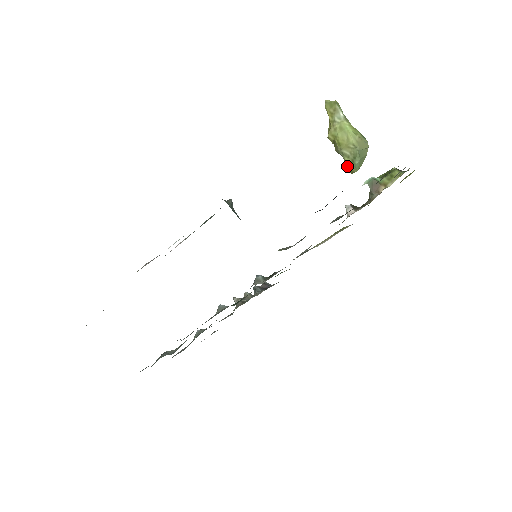
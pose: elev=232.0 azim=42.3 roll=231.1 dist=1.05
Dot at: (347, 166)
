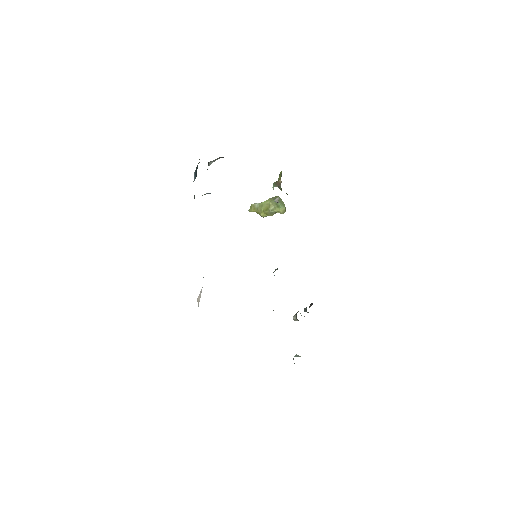
Dot at: (279, 212)
